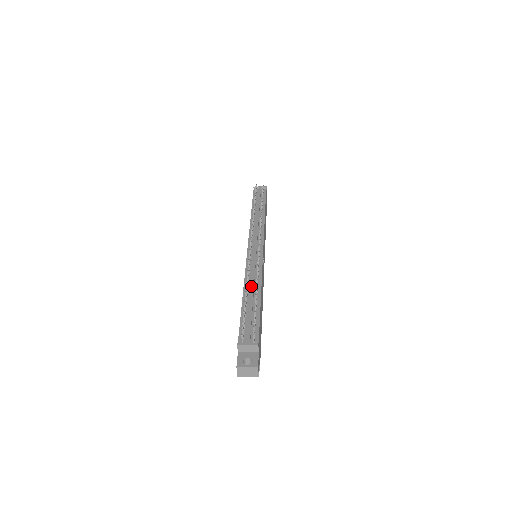
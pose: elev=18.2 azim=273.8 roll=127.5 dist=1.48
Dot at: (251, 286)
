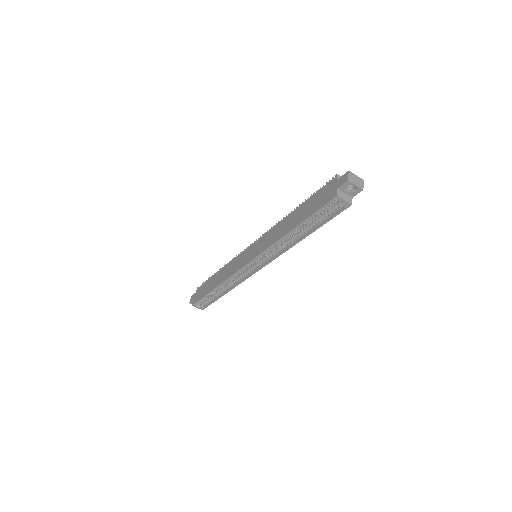
Dot at: occluded
